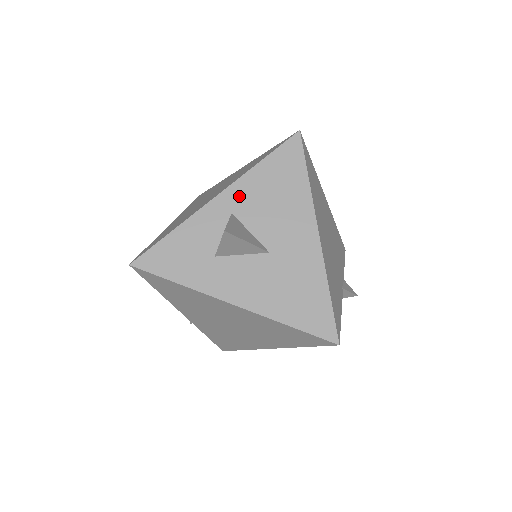
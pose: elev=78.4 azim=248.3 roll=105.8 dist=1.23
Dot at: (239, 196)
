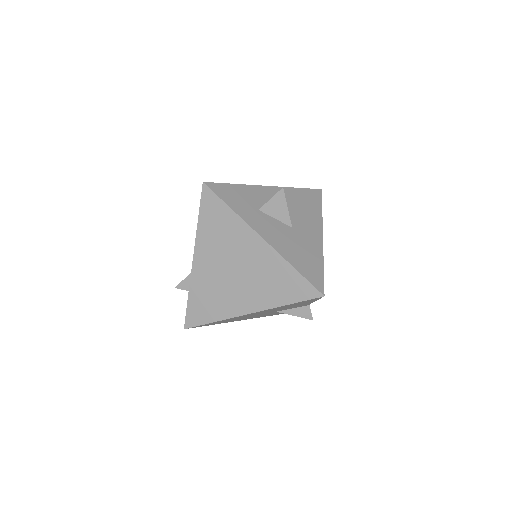
Dot at: occluded
